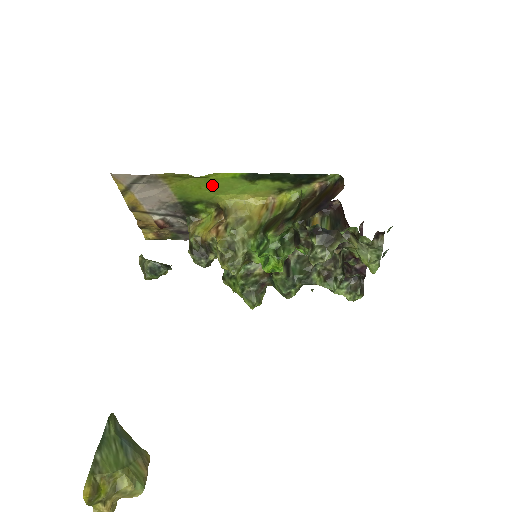
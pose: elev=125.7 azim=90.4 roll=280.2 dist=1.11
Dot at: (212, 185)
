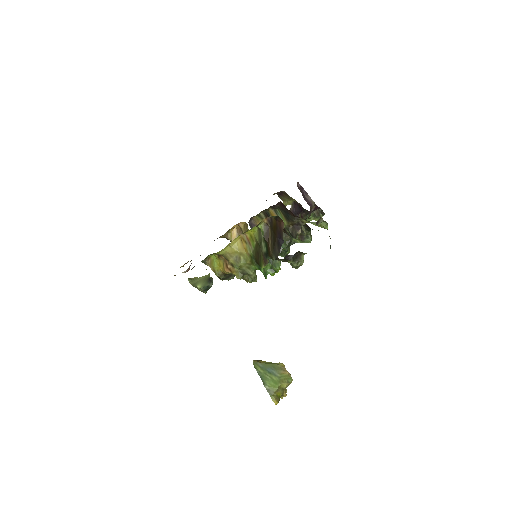
Dot at: occluded
